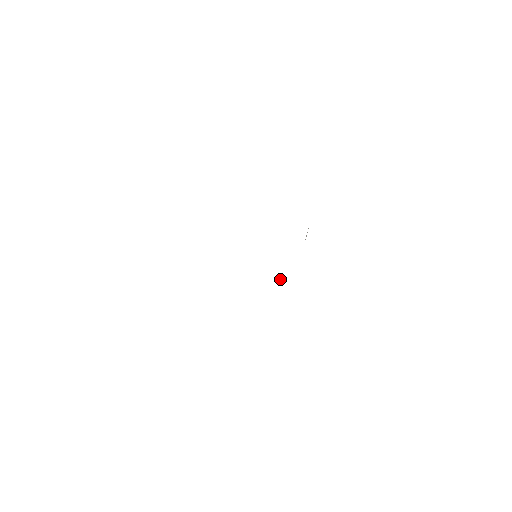
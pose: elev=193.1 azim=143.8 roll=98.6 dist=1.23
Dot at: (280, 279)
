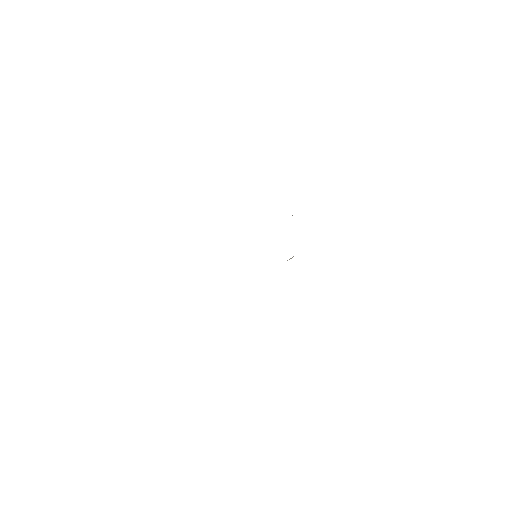
Dot at: occluded
